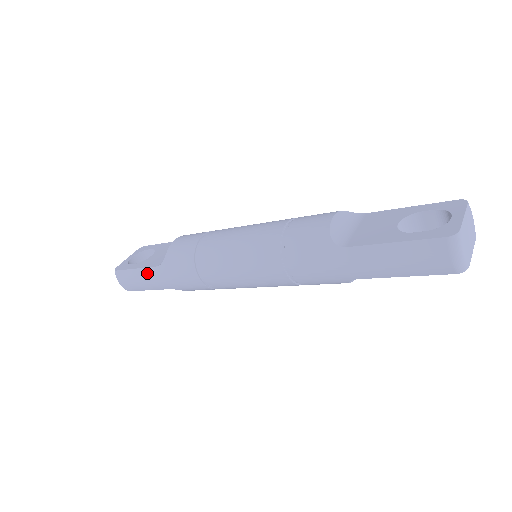
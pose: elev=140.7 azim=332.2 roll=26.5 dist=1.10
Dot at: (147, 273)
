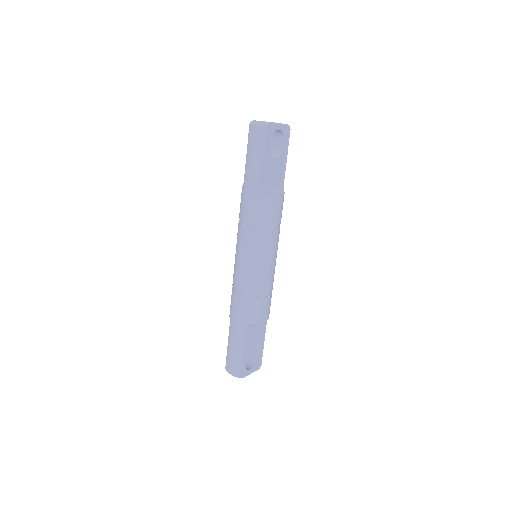
Dot at: (230, 338)
